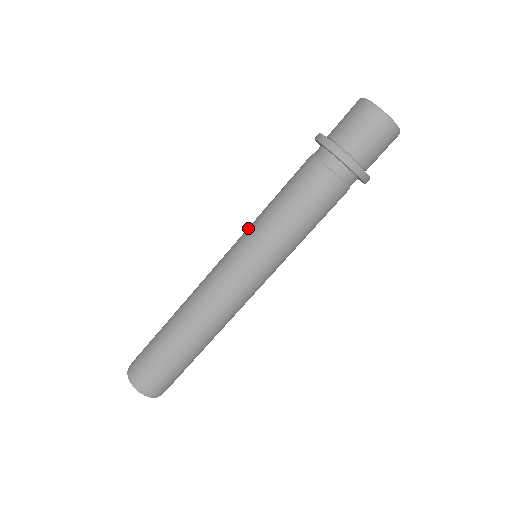
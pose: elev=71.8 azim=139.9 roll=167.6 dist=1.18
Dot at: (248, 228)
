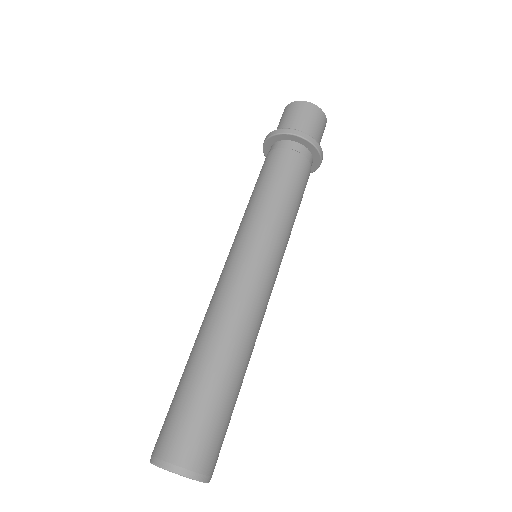
Dot at: occluded
